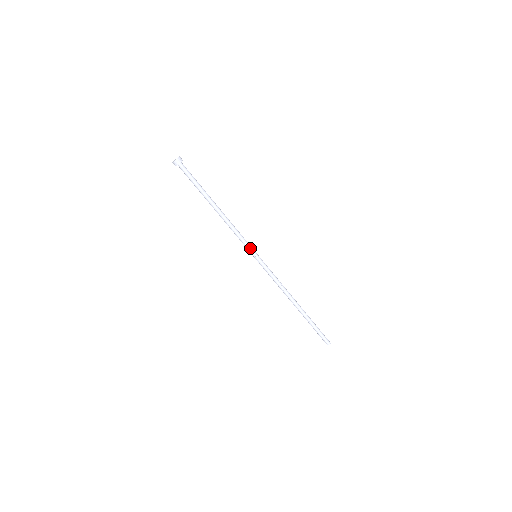
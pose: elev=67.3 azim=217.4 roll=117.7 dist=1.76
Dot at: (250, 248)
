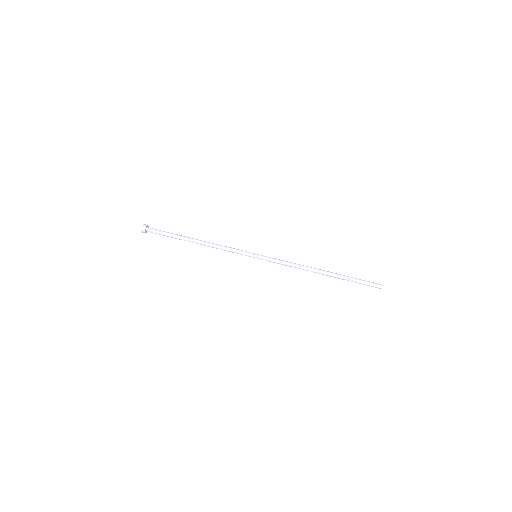
Dot at: (246, 252)
